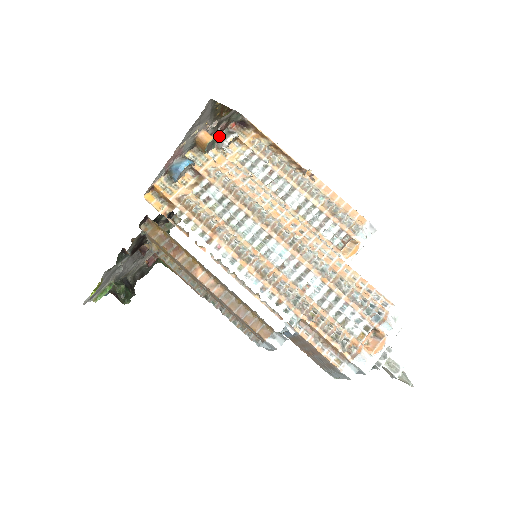
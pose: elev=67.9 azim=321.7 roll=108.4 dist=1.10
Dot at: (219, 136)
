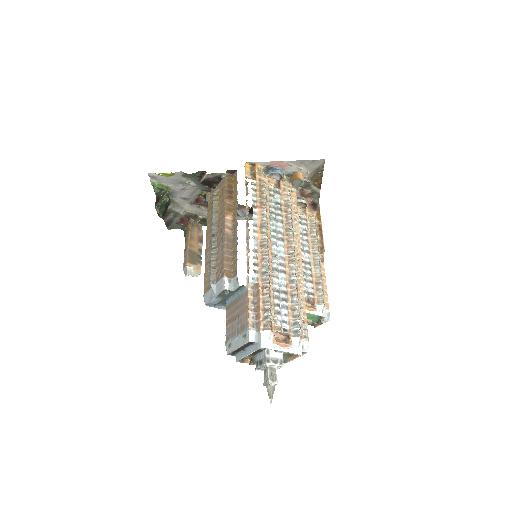
Dot at: (299, 196)
